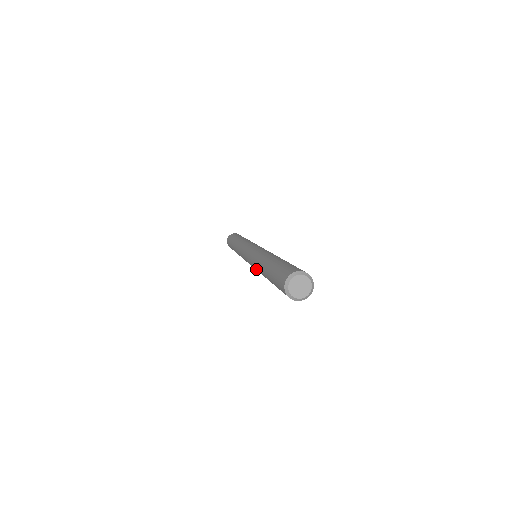
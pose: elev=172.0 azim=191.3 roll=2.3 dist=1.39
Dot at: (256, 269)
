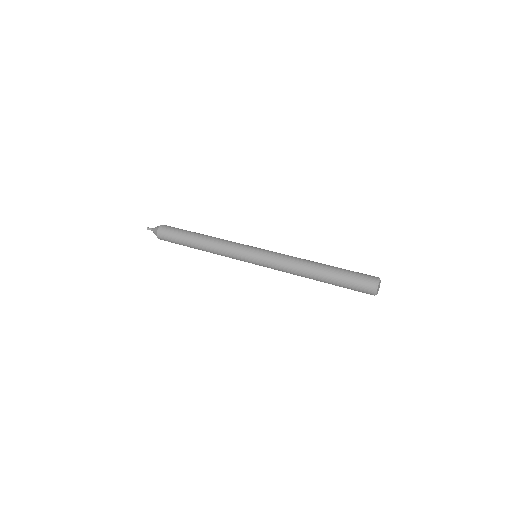
Dot at: (286, 271)
